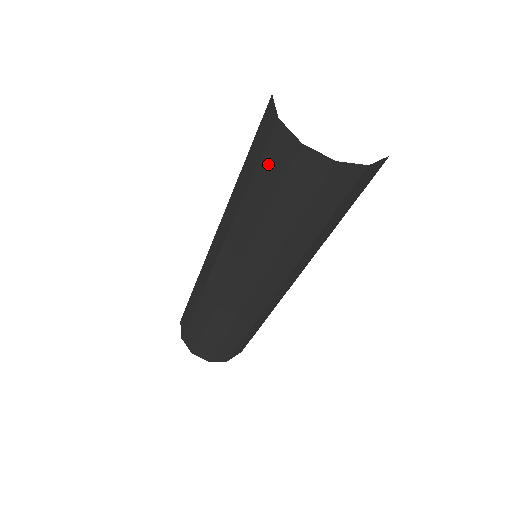
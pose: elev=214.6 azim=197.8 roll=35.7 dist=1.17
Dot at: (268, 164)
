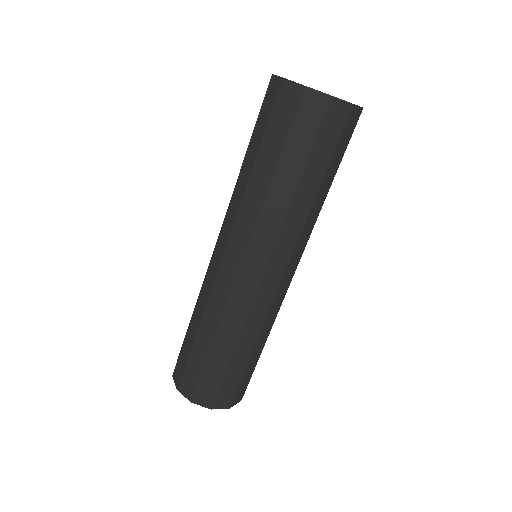
Dot at: (263, 113)
